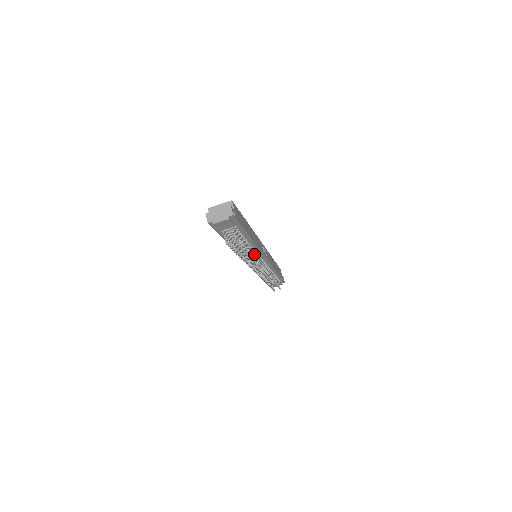
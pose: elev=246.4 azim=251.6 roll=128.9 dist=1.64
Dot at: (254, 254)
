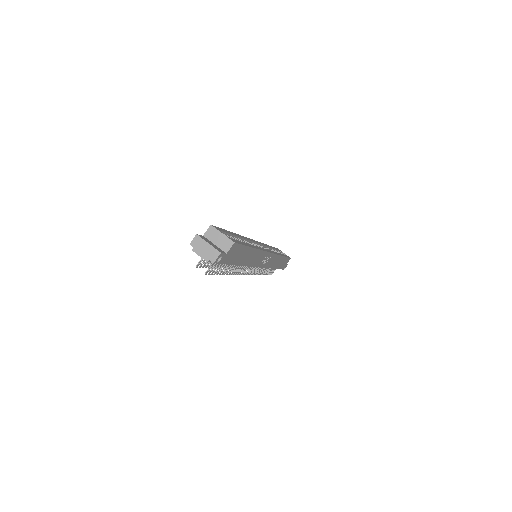
Dot at: occluded
